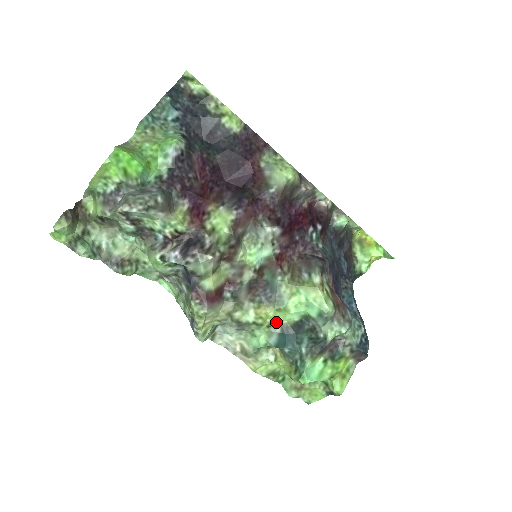
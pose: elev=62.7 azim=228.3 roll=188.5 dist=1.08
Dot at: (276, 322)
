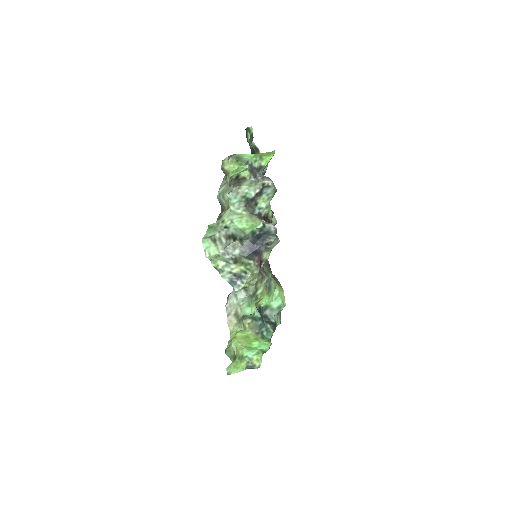
Dot at: (259, 302)
